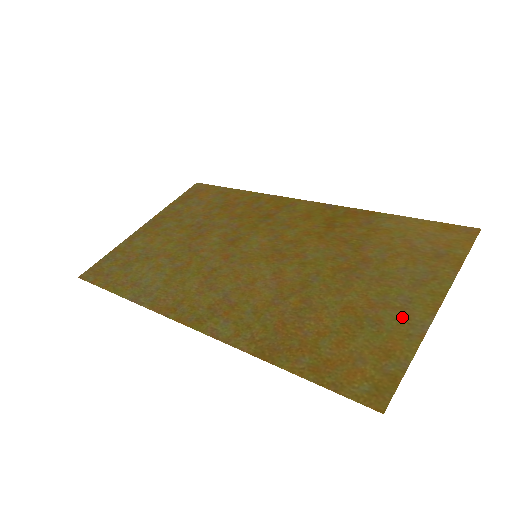
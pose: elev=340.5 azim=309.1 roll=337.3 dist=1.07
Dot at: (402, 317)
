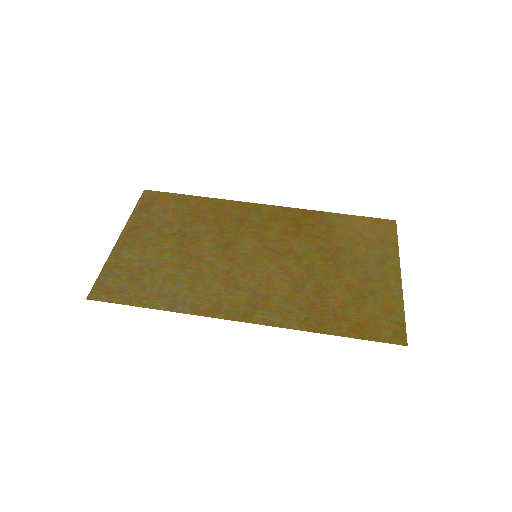
Dot at: (384, 286)
